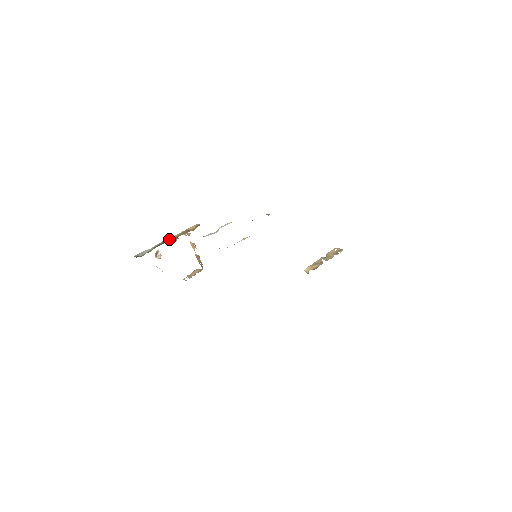
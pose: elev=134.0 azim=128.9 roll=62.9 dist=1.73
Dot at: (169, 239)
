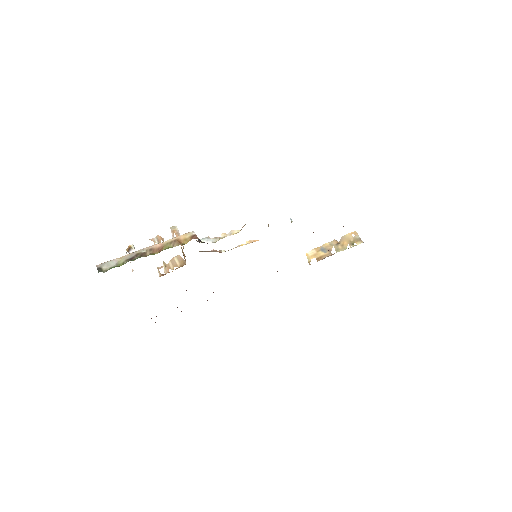
Dot at: (149, 250)
